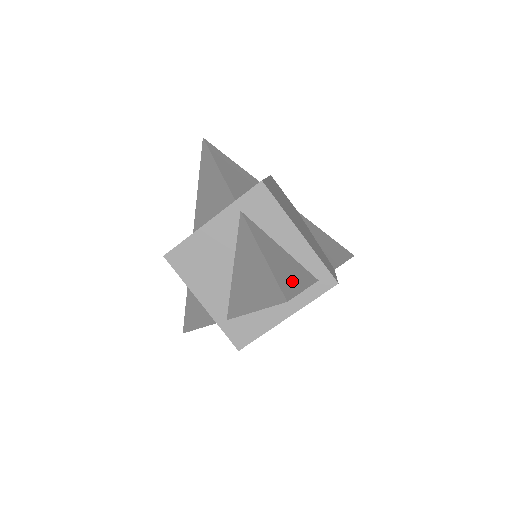
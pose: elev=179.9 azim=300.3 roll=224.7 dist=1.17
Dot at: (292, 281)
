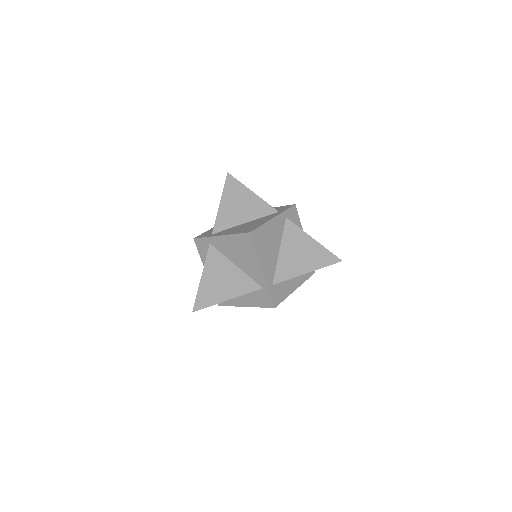
Dot at: occluded
